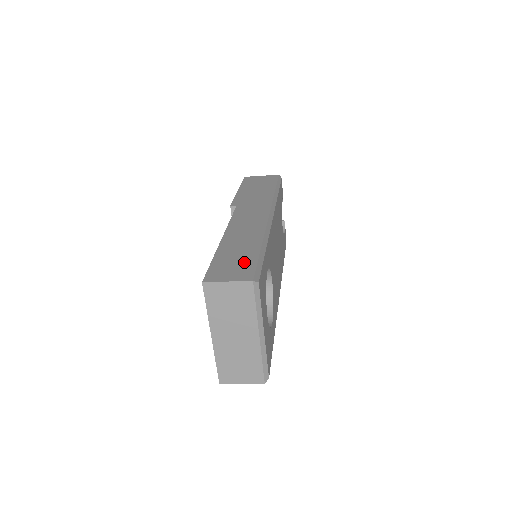
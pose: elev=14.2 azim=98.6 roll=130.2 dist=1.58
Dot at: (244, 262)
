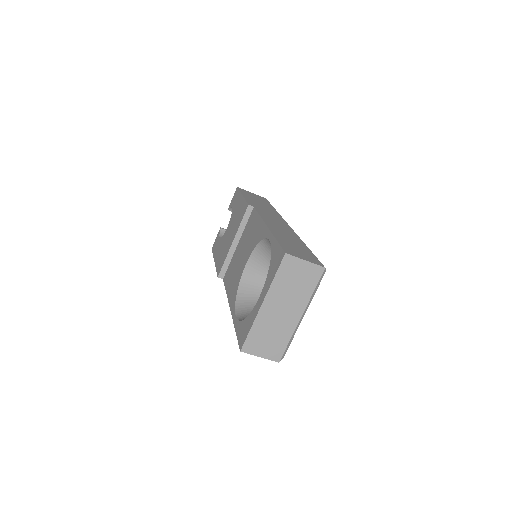
Dot at: (305, 252)
